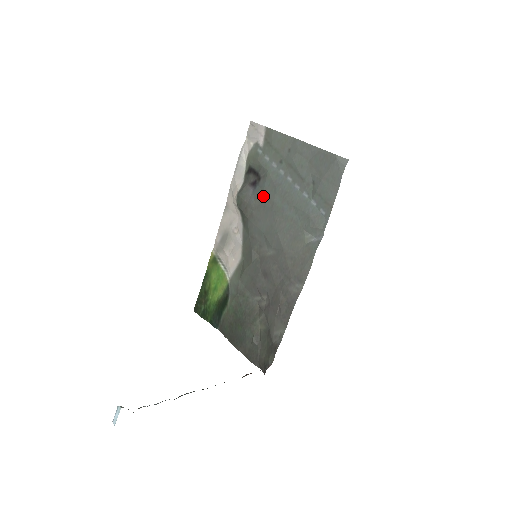
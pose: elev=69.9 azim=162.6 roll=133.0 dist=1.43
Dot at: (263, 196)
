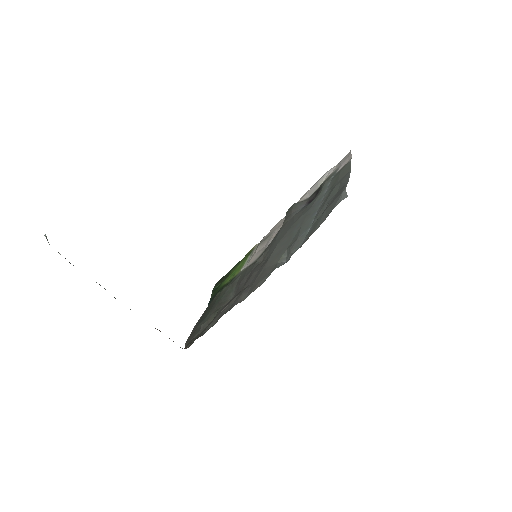
Dot at: (301, 212)
